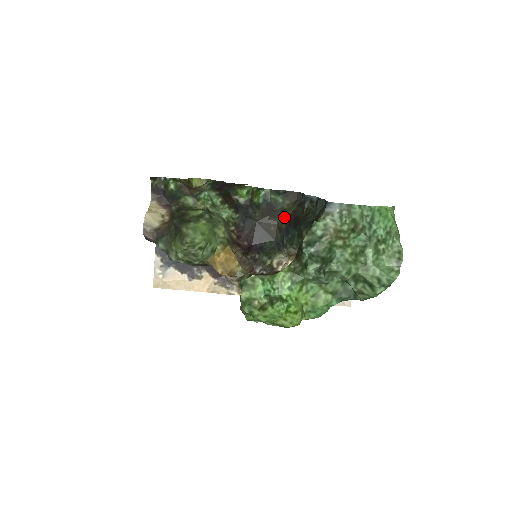
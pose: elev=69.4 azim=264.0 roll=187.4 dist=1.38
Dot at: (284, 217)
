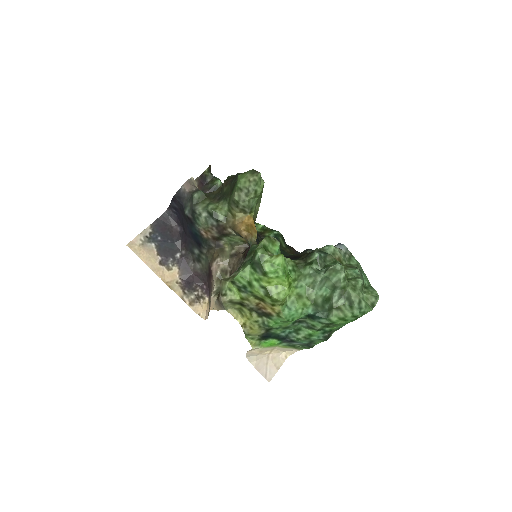
Dot at: (284, 254)
